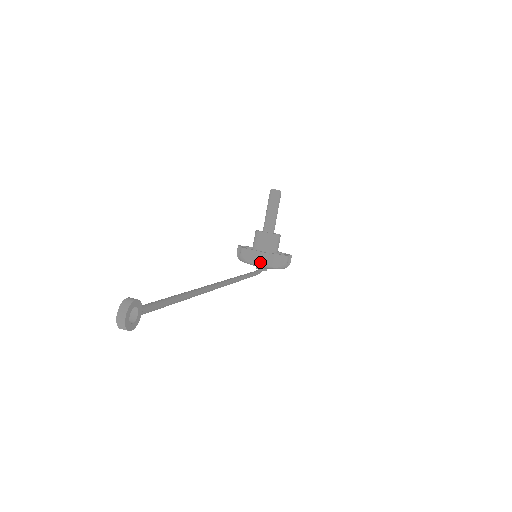
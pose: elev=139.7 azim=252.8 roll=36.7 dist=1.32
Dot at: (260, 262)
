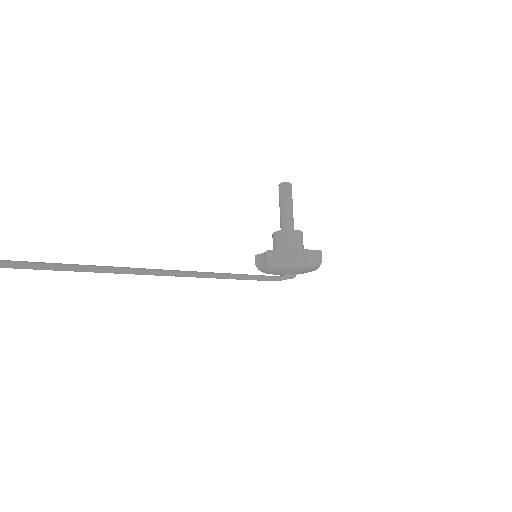
Dot at: (267, 263)
